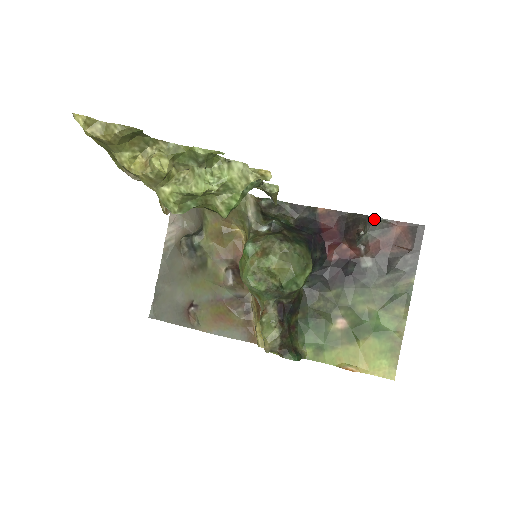
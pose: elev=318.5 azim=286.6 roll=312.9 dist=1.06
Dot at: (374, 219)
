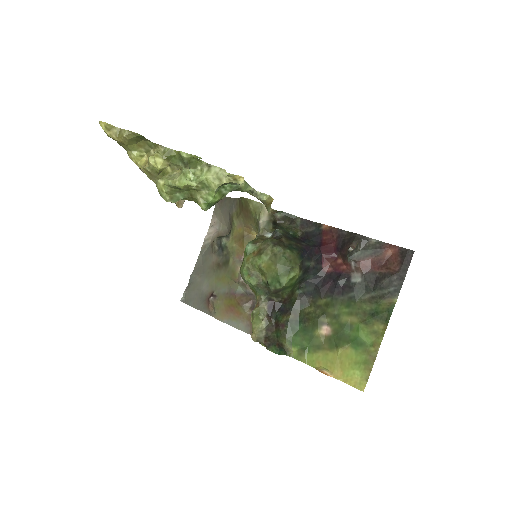
Dot at: (369, 239)
